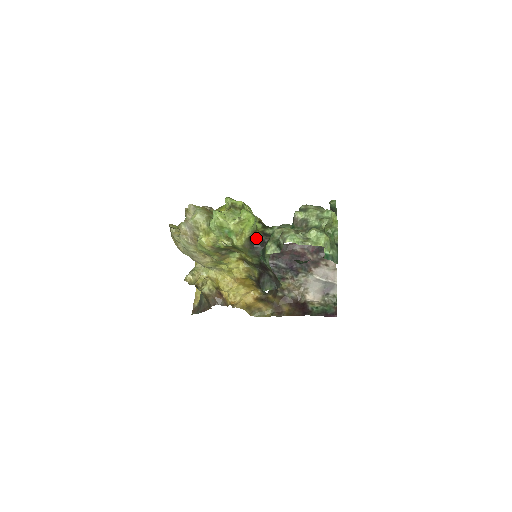
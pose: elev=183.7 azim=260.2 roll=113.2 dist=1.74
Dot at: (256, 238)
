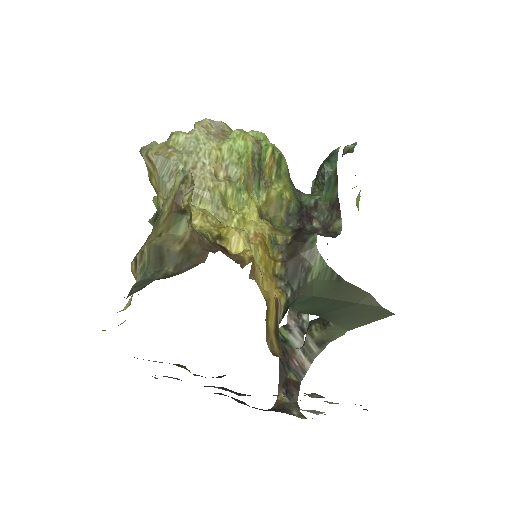
Dot at: occluded
